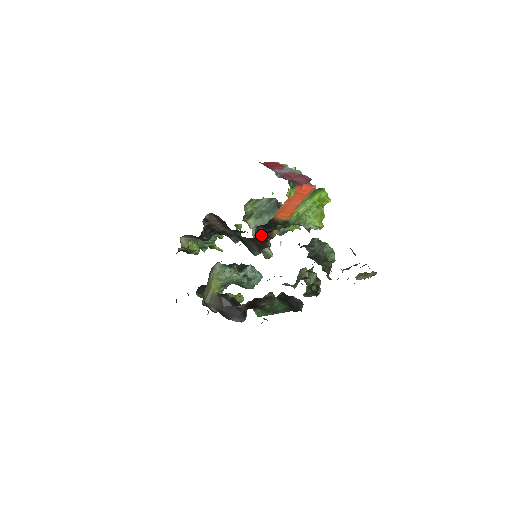
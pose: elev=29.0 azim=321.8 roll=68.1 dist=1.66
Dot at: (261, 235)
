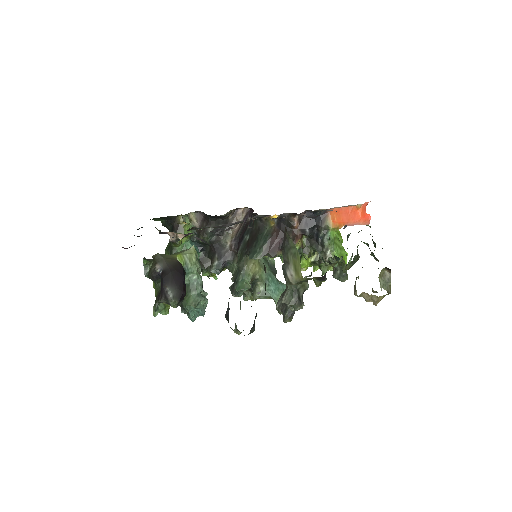
Dot at: (297, 225)
